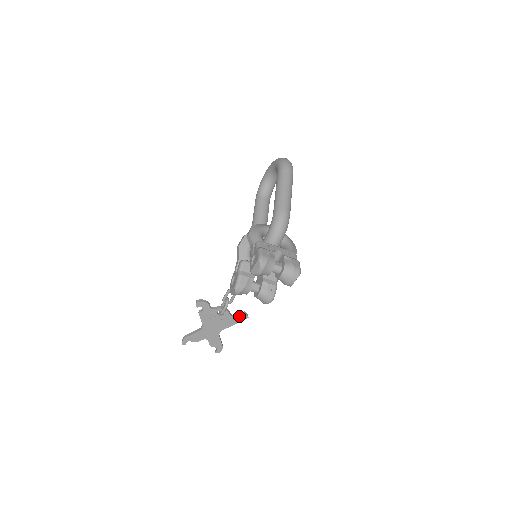
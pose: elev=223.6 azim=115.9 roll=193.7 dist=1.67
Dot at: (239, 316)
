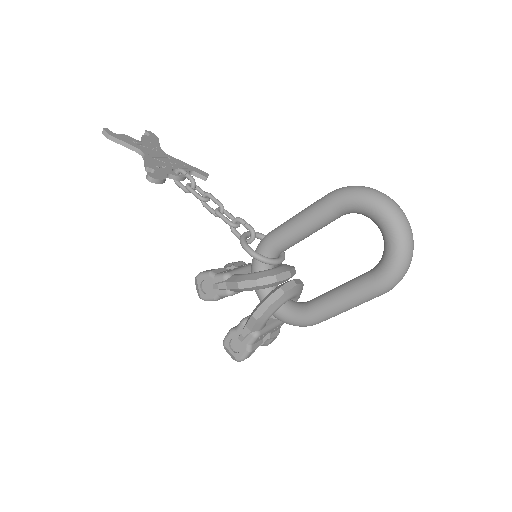
Dot at: (197, 177)
